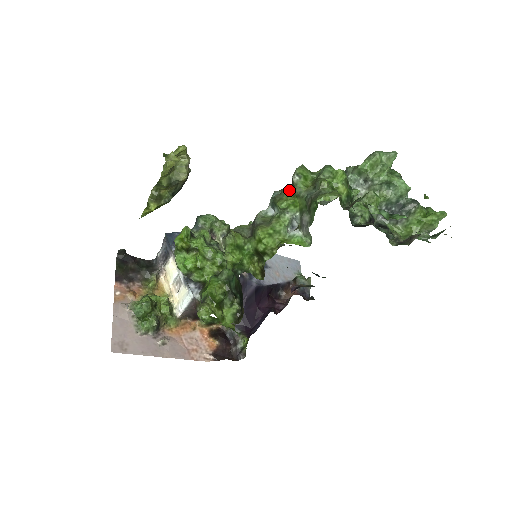
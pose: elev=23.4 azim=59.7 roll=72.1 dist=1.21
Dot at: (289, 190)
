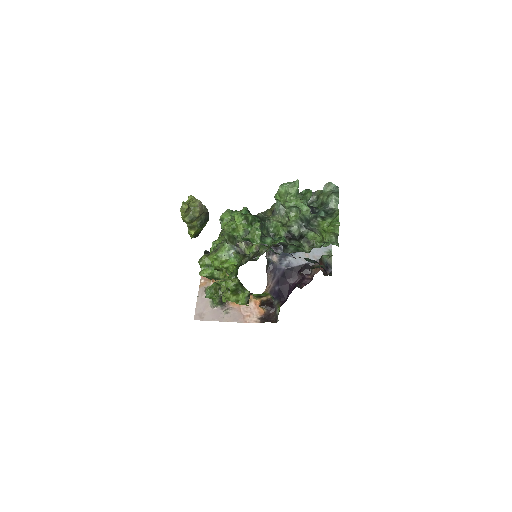
Dot at: occluded
